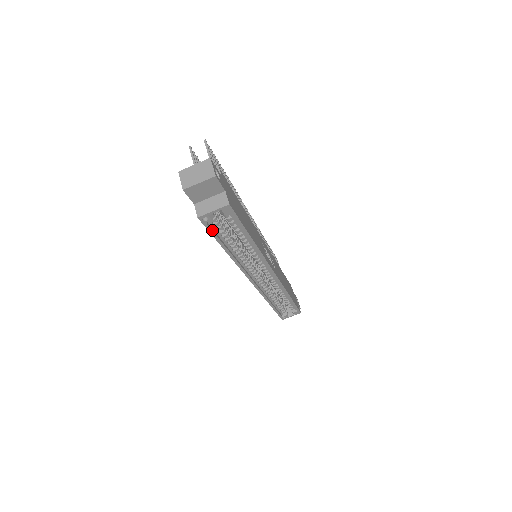
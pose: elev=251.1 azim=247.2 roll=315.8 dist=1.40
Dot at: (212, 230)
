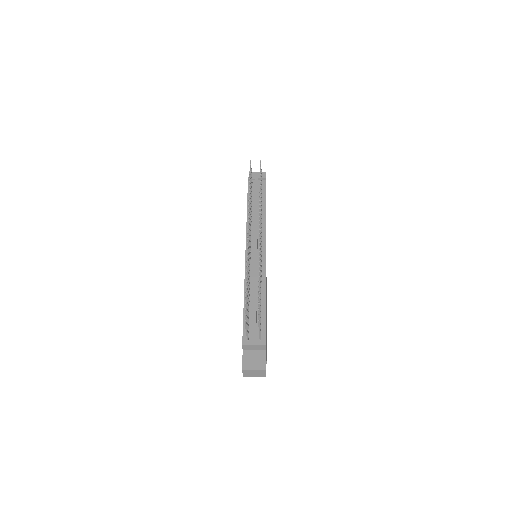
Dot at: occluded
